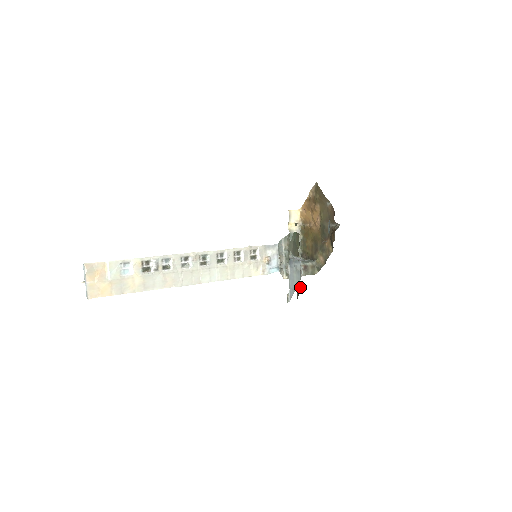
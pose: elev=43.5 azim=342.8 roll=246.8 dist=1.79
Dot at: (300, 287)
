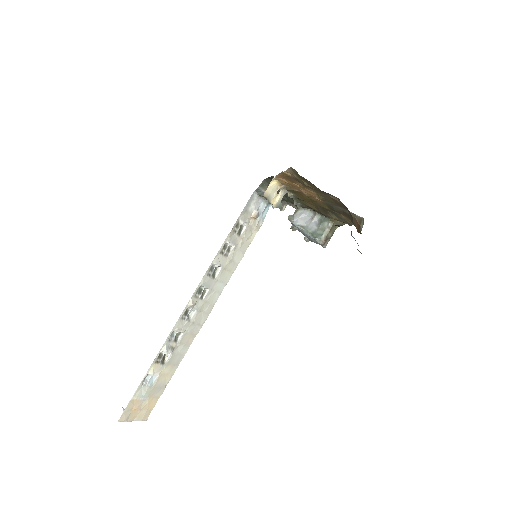
Dot at: occluded
